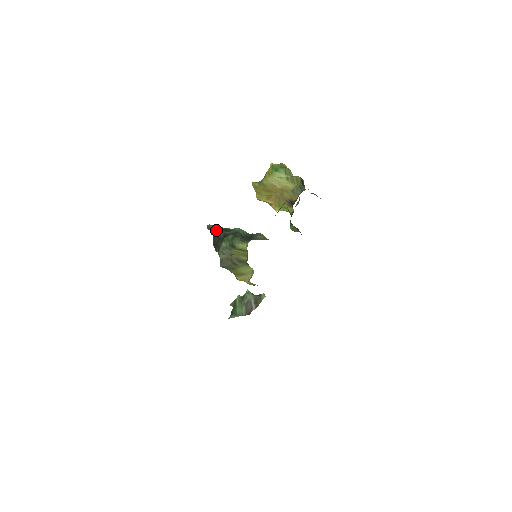
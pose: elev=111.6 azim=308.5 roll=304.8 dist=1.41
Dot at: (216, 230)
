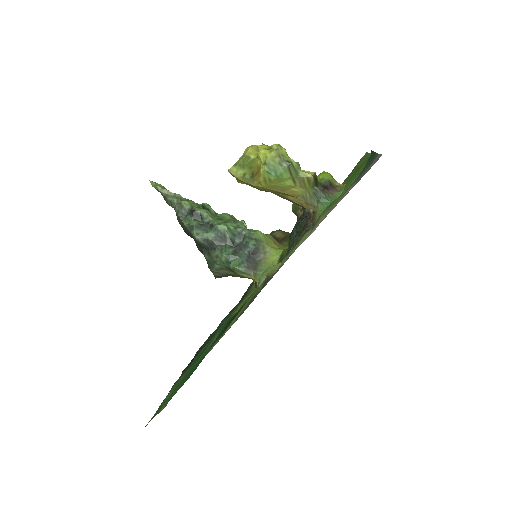
Dot at: (180, 211)
